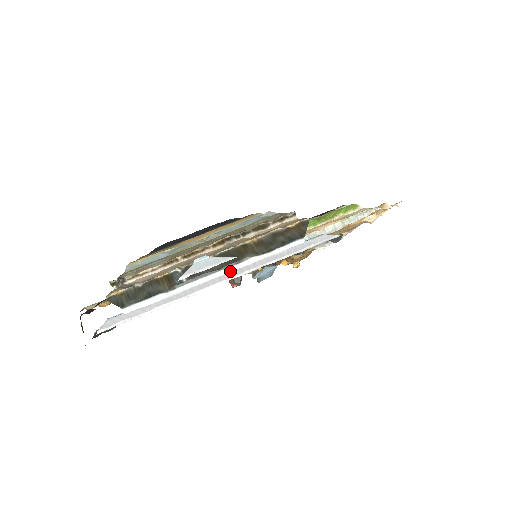
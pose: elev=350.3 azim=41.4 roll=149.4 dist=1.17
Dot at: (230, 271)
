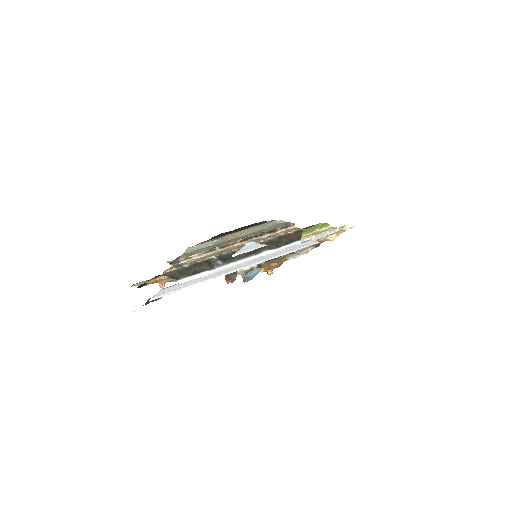
Dot at: occluded
